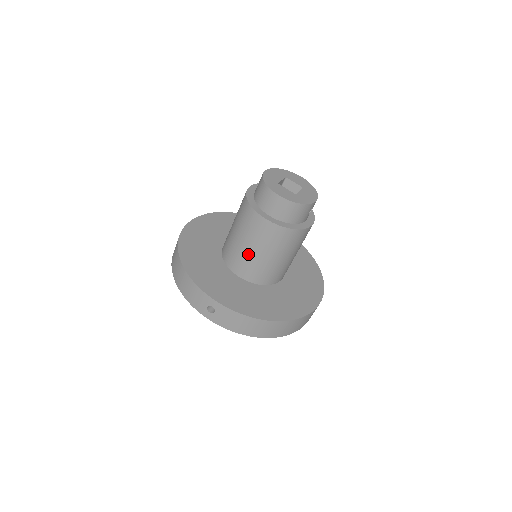
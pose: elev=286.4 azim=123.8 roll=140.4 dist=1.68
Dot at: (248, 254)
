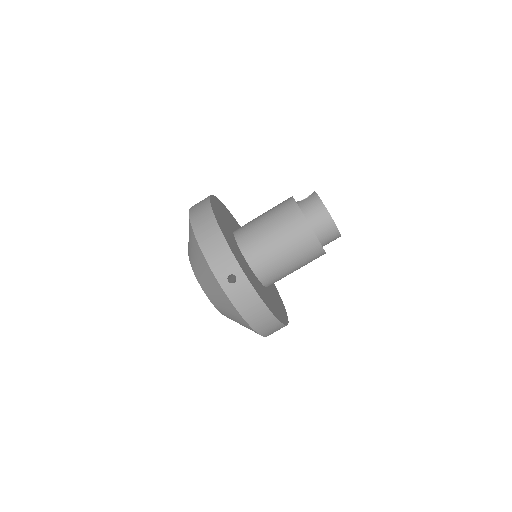
Dot at: (273, 249)
